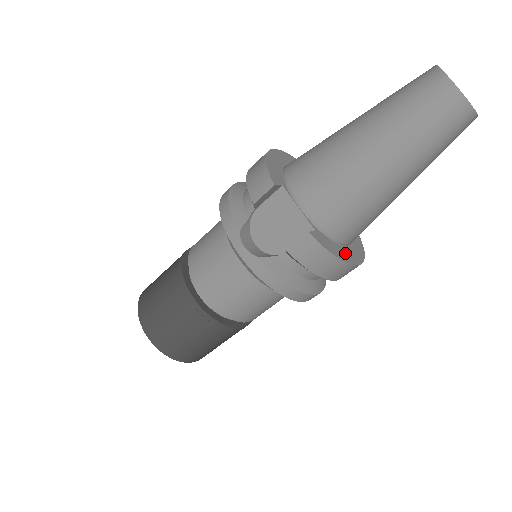
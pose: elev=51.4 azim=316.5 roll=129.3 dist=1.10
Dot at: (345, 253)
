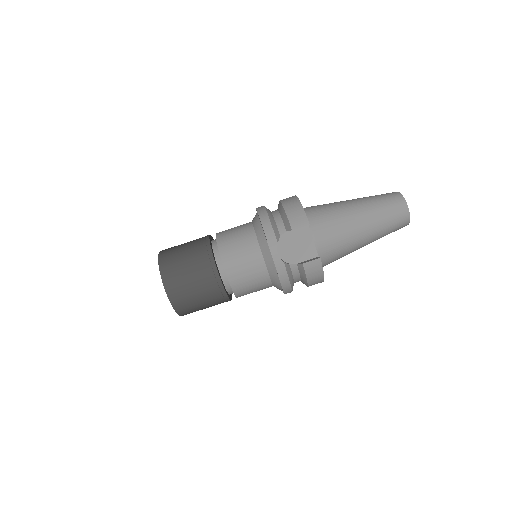
Dot at: occluded
